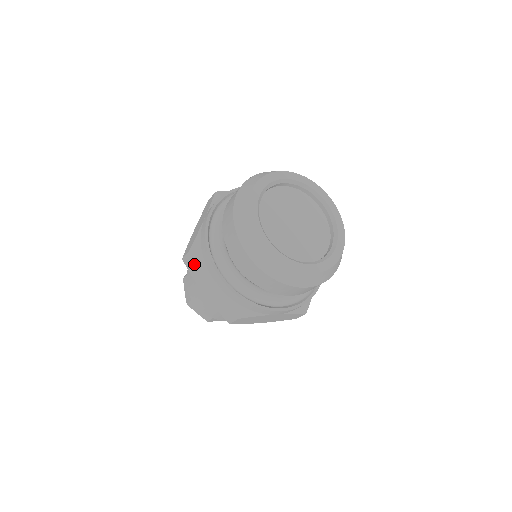
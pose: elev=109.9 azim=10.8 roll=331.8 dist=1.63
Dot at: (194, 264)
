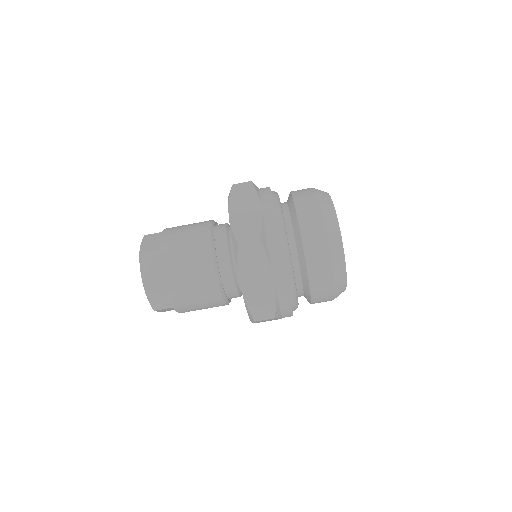
Dot at: (256, 254)
